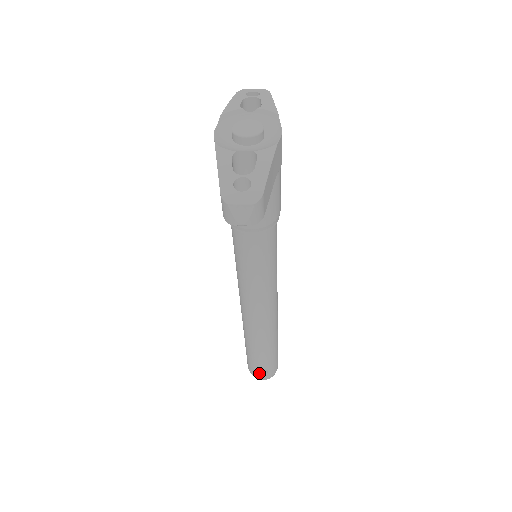
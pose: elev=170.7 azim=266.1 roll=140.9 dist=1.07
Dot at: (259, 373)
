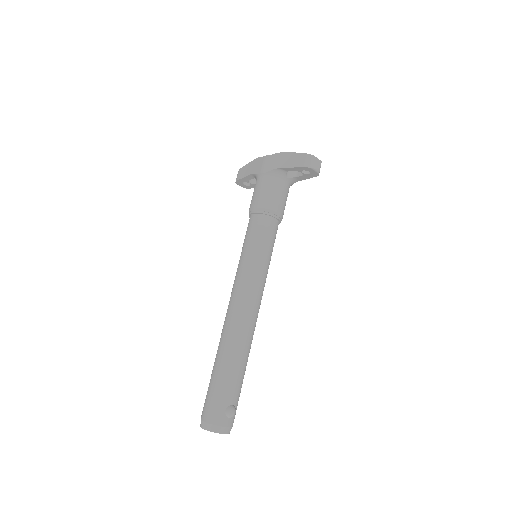
Dot at: (231, 409)
